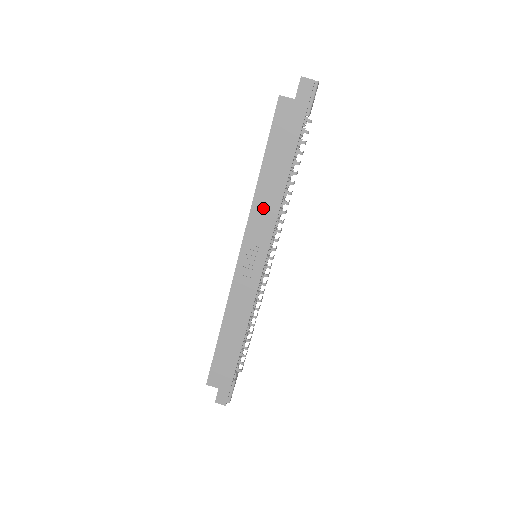
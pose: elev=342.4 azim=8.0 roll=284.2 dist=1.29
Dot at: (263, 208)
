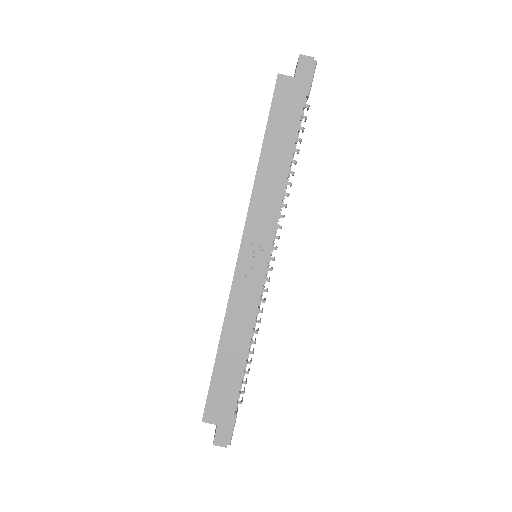
Dot at: (265, 195)
